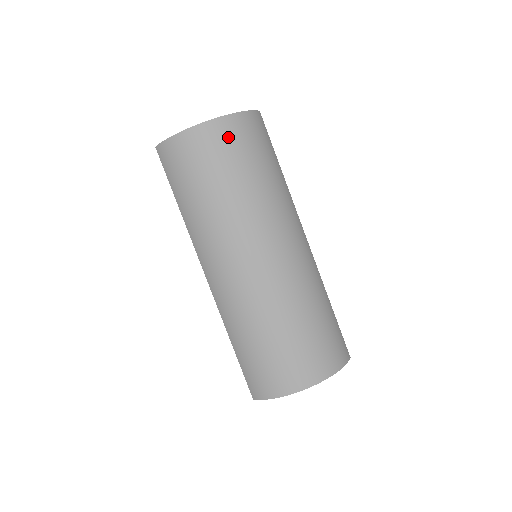
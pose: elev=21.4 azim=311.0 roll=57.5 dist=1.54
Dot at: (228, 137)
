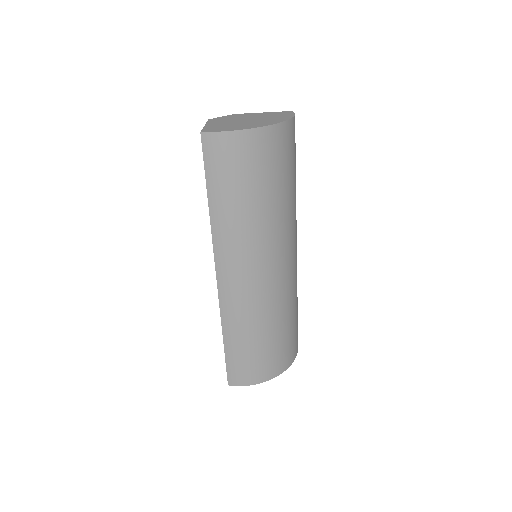
Dot at: (283, 145)
